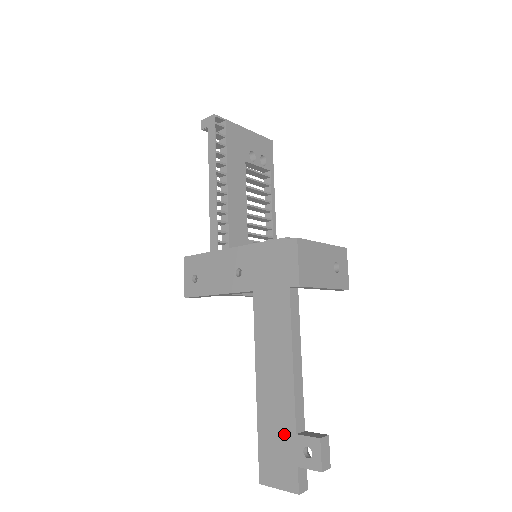
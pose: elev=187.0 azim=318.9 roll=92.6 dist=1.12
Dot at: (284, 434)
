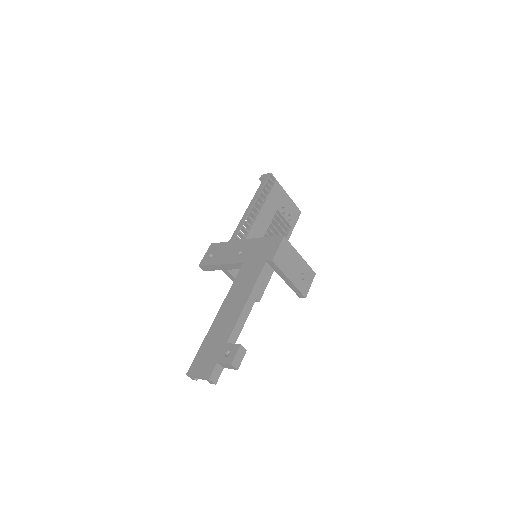
Dot at: (219, 343)
